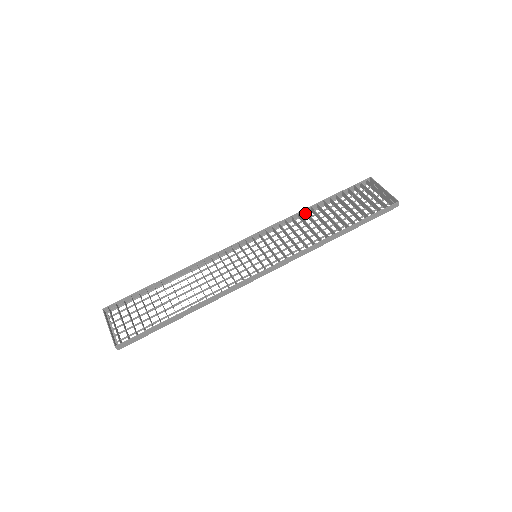
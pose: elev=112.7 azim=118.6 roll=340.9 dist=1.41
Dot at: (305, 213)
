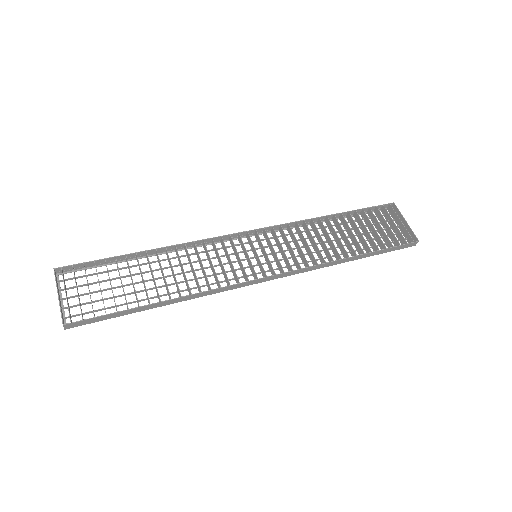
Dot at: (318, 221)
